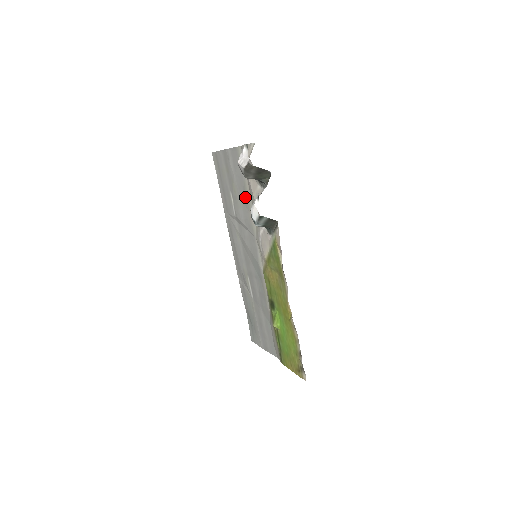
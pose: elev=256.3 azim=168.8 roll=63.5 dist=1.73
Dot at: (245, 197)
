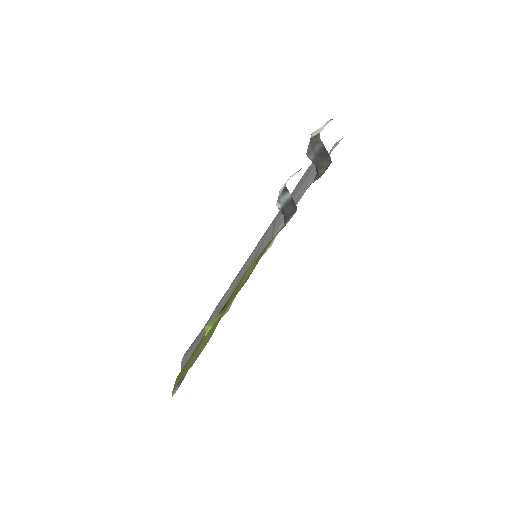
Dot at: (297, 200)
